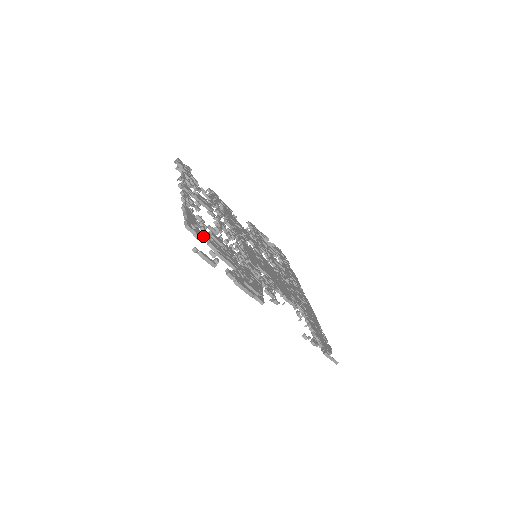
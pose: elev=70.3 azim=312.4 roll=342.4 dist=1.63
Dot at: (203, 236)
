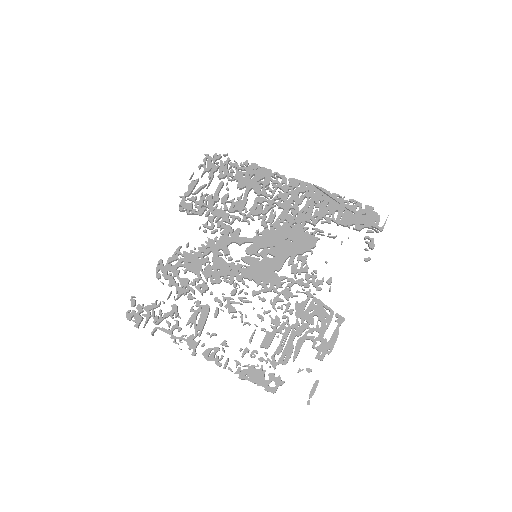
Dot at: (275, 368)
